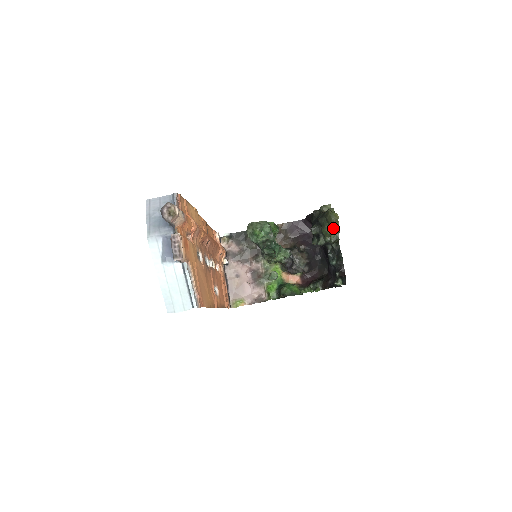
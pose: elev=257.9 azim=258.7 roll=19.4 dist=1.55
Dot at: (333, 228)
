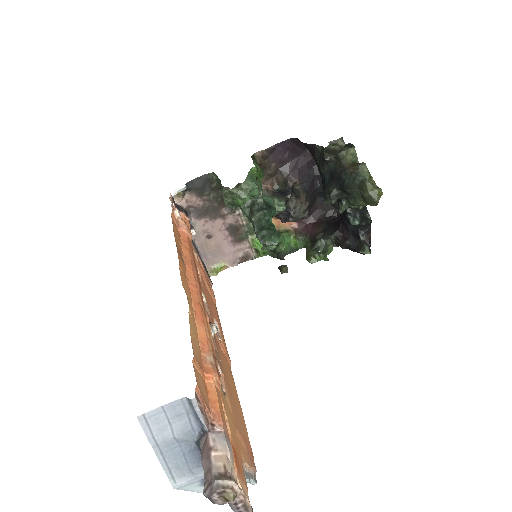
Dot at: occluded
